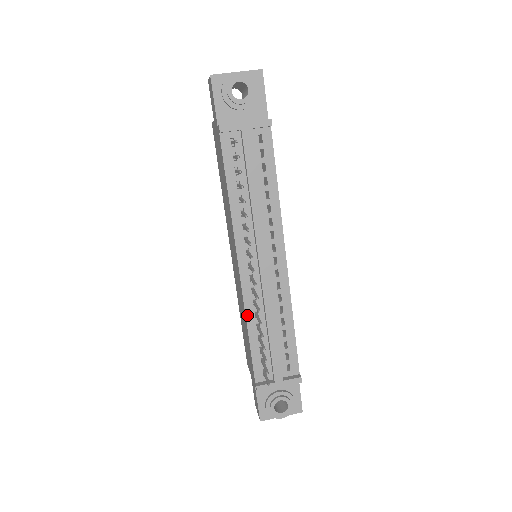
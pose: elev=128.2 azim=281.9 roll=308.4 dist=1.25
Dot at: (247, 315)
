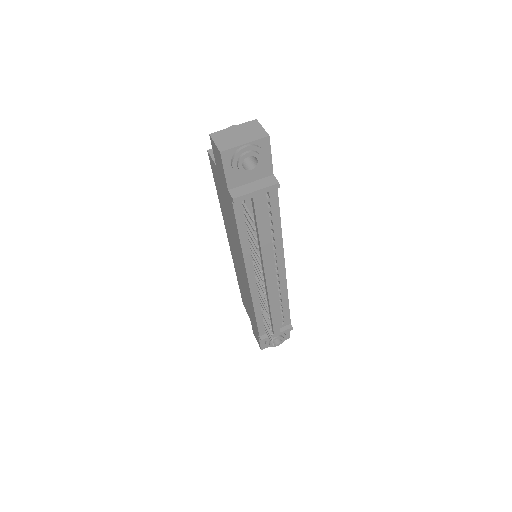
Dot at: (254, 305)
